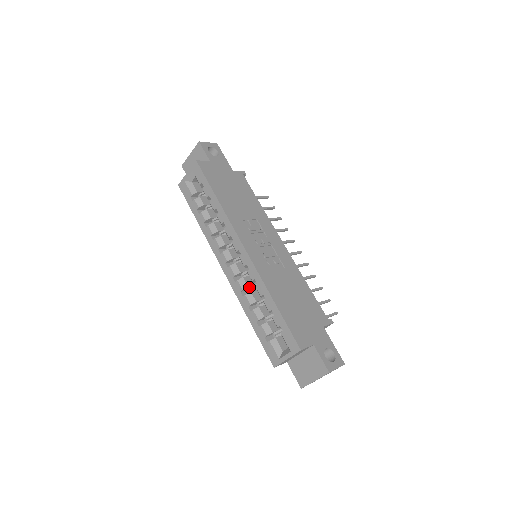
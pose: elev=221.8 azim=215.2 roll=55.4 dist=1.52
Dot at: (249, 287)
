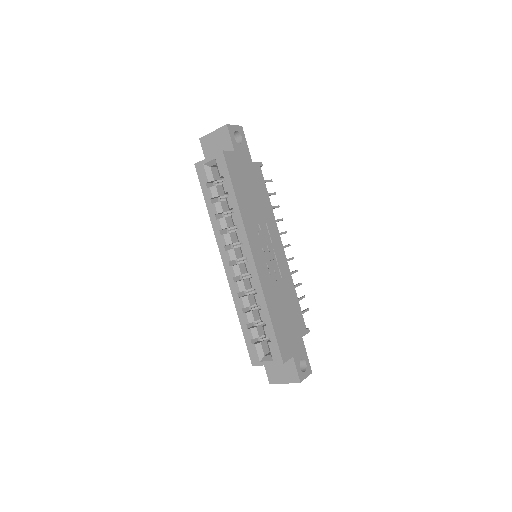
Dot at: (246, 289)
